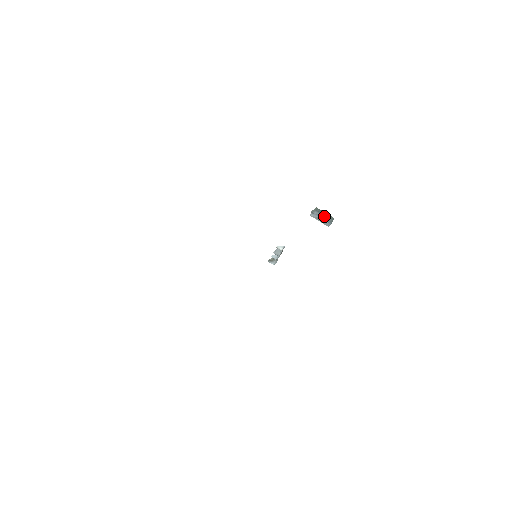
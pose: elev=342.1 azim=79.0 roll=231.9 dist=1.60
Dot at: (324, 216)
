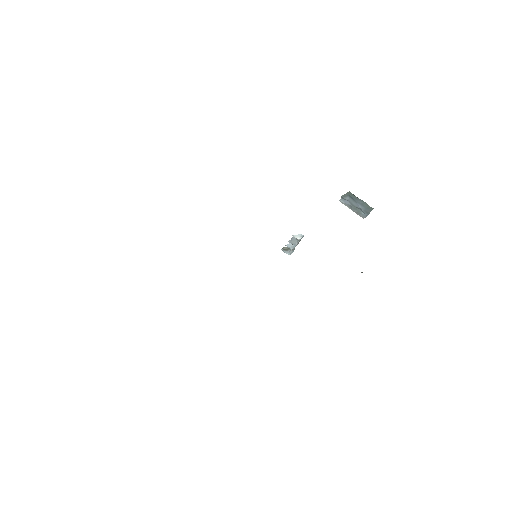
Dot at: (359, 204)
